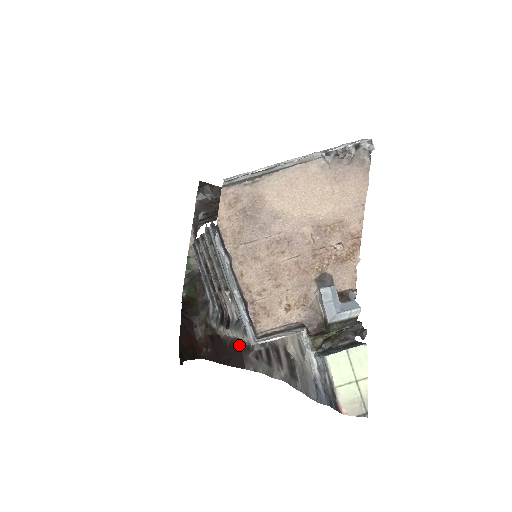
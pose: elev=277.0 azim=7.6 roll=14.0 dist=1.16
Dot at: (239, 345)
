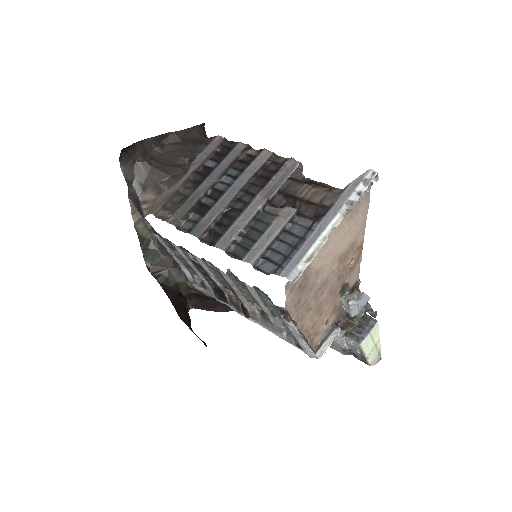
Dot at: occluded
